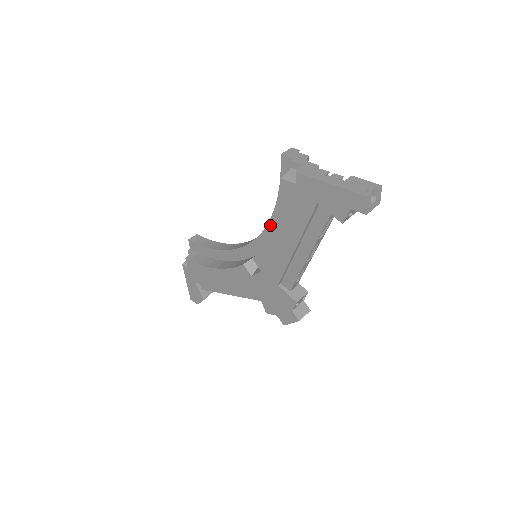
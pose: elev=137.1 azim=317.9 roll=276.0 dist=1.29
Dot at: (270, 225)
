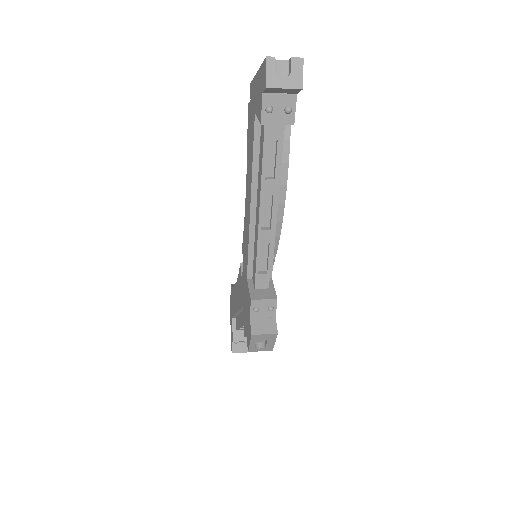
Dot at: occluded
